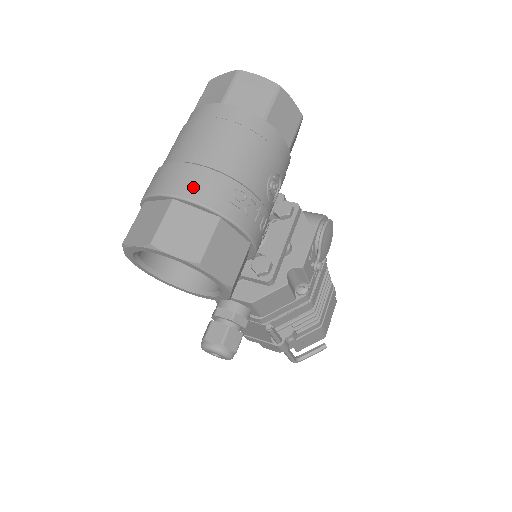
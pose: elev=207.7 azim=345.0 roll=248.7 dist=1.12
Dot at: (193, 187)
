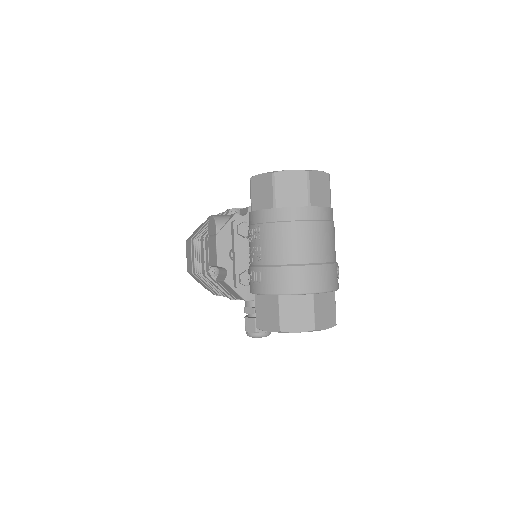
Dot at: (324, 282)
